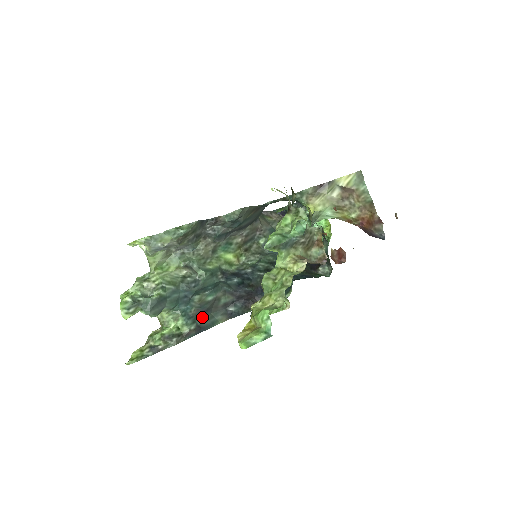
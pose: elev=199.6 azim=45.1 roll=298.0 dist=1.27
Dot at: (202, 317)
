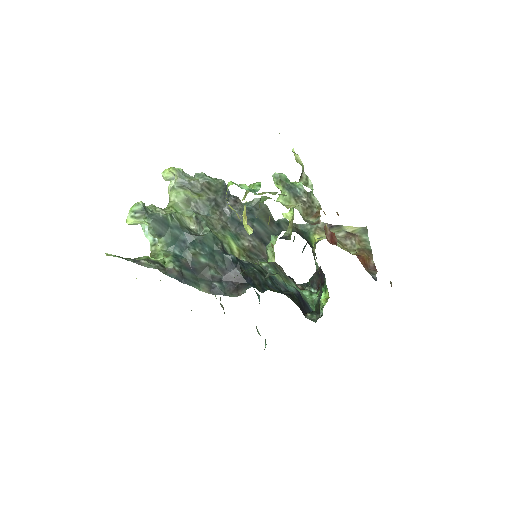
Dot at: (188, 271)
